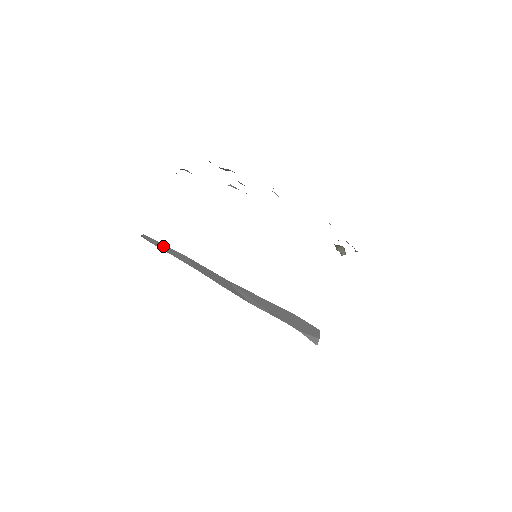
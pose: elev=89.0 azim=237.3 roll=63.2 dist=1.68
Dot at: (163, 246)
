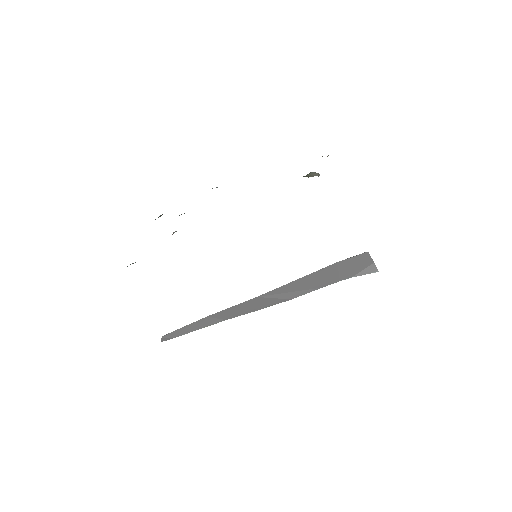
Dot at: (184, 329)
